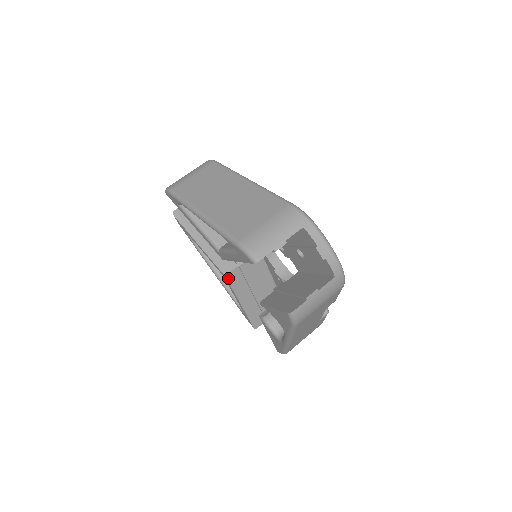
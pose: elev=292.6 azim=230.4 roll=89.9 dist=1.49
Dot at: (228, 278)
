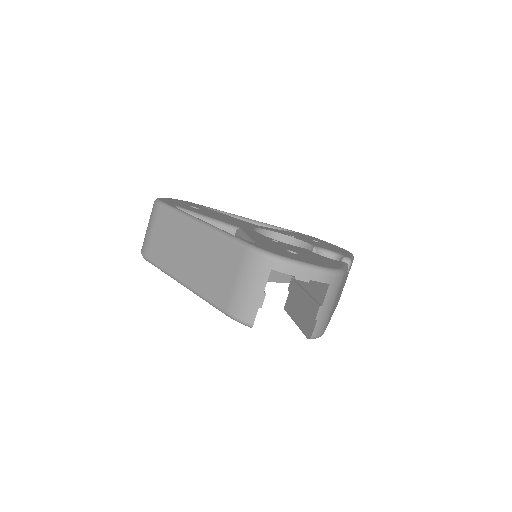
Dot at: occluded
